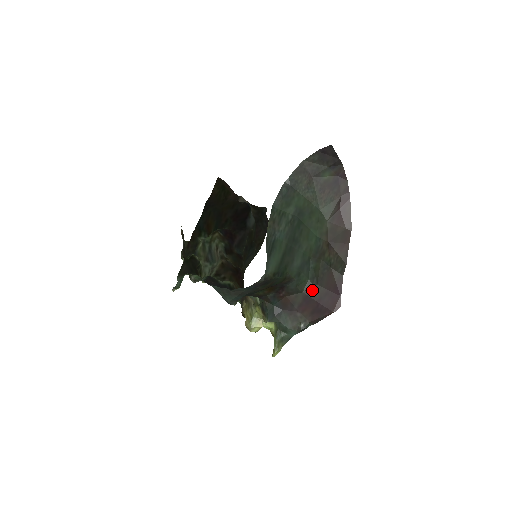
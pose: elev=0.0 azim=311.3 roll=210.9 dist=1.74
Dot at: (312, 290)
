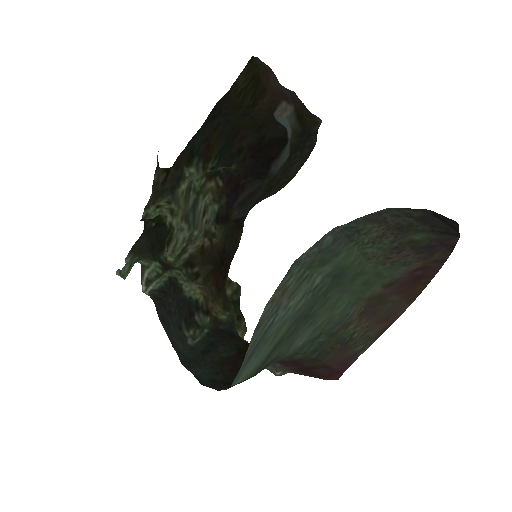
Dot at: (307, 359)
